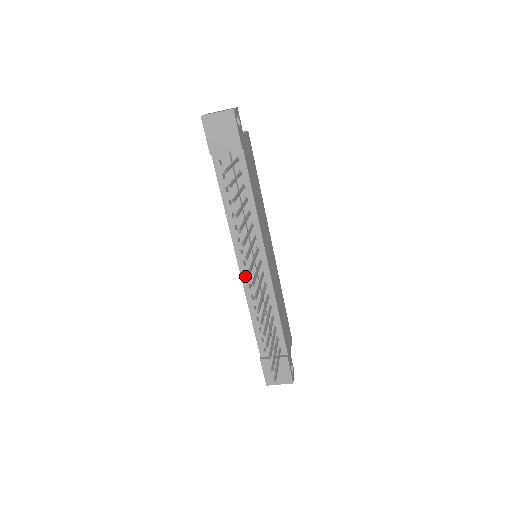
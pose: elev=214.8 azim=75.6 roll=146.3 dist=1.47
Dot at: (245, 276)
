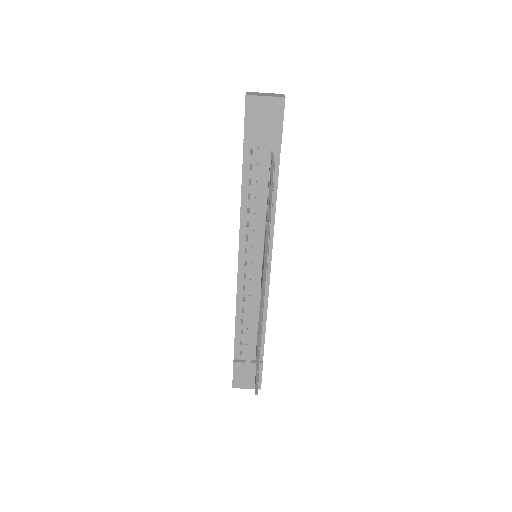
Dot at: (242, 276)
